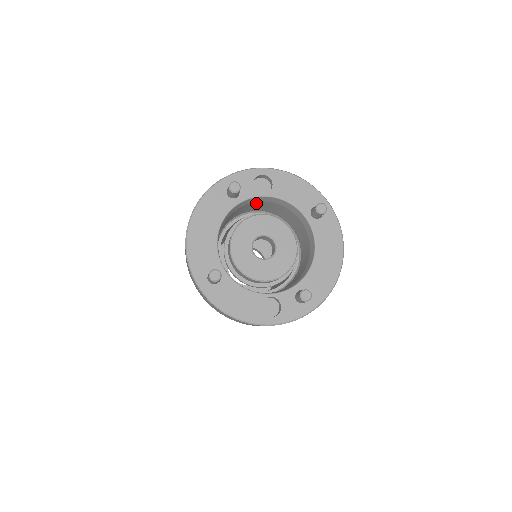
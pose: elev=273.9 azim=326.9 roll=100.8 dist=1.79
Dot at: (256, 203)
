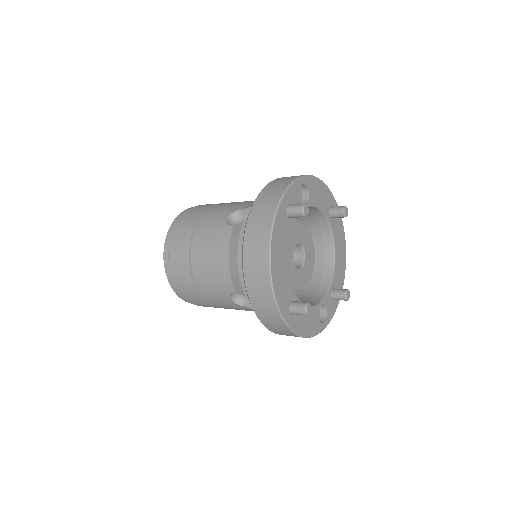
Dot at: occluded
